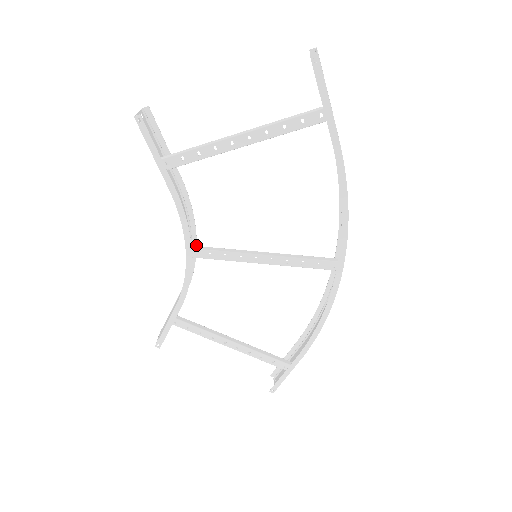
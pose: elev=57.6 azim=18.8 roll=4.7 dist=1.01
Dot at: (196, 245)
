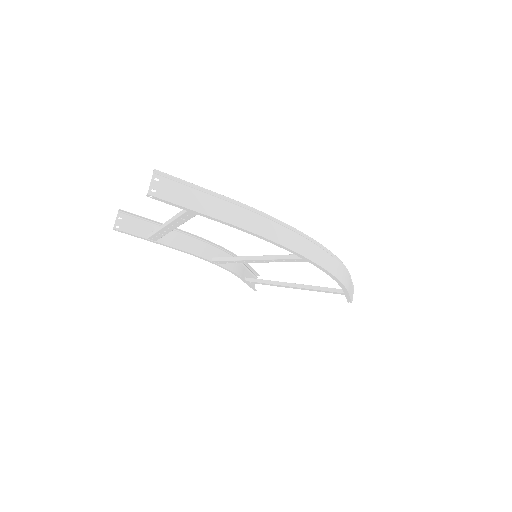
Dot at: (223, 248)
